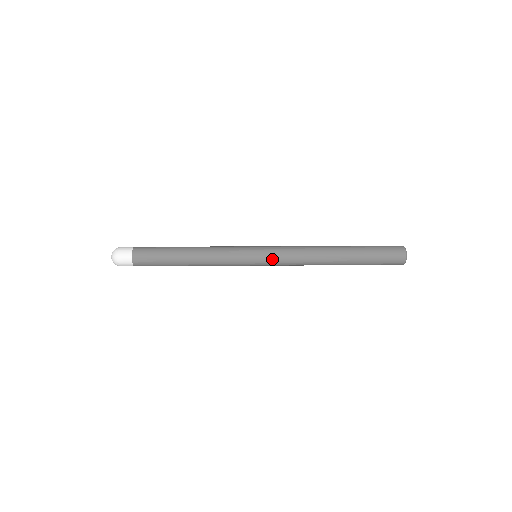
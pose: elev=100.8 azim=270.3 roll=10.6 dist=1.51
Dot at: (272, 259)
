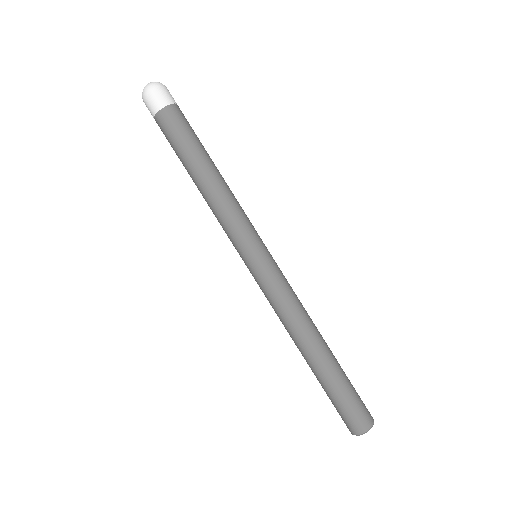
Dot at: (257, 281)
